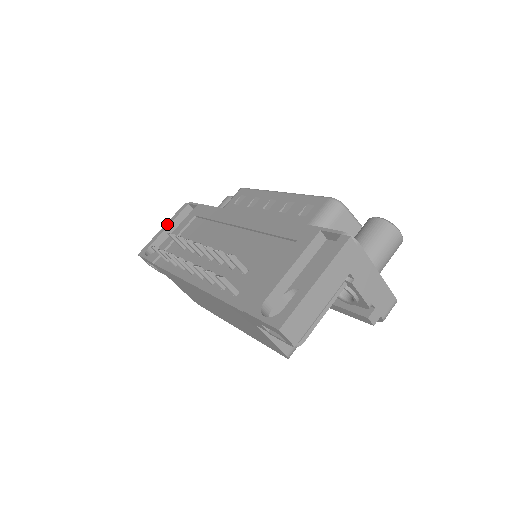
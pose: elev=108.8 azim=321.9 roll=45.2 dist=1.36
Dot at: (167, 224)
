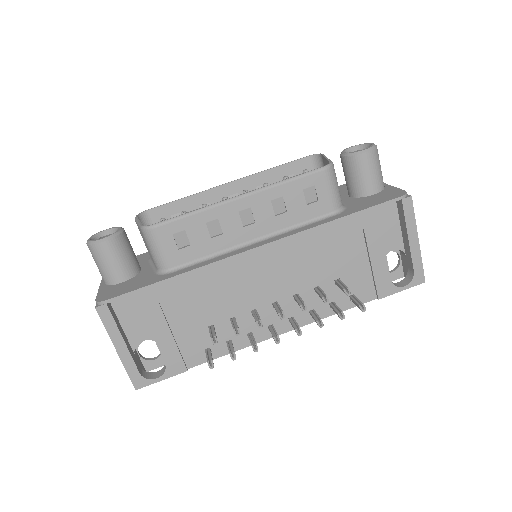
Dot at: (118, 342)
